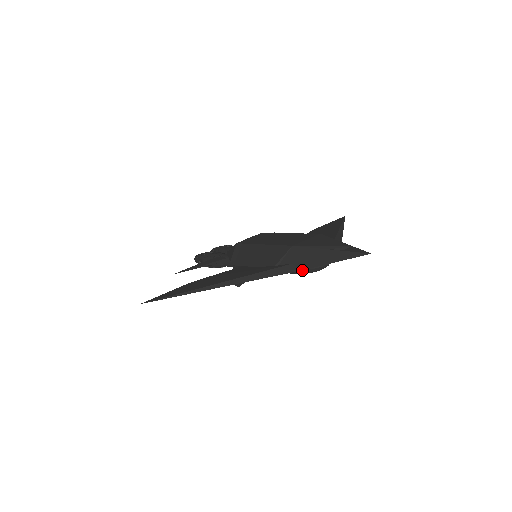
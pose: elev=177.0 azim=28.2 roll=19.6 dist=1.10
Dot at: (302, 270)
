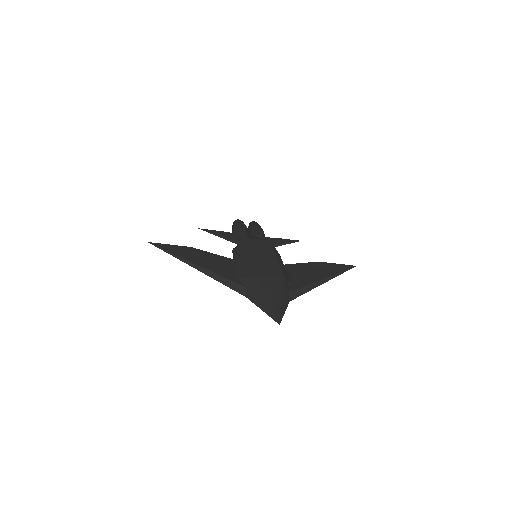
Dot at: occluded
